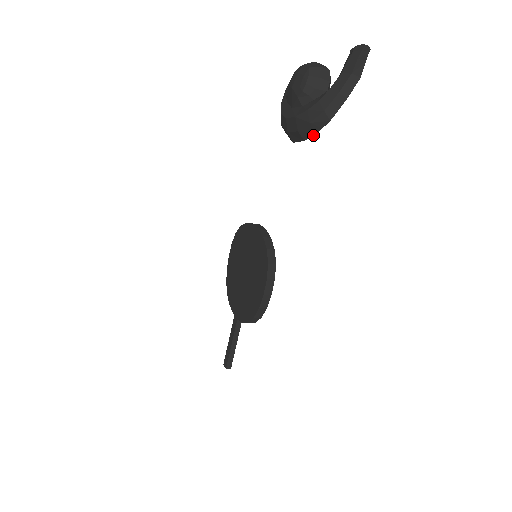
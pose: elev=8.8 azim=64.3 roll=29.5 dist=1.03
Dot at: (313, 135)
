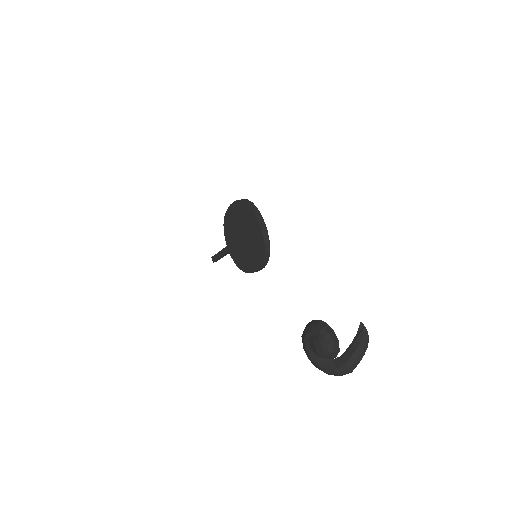
Dot at: occluded
